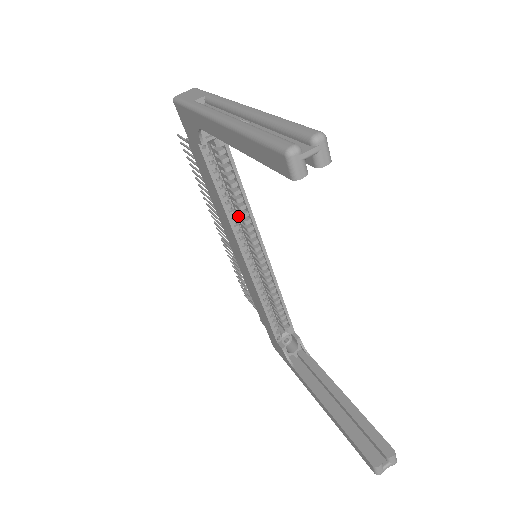
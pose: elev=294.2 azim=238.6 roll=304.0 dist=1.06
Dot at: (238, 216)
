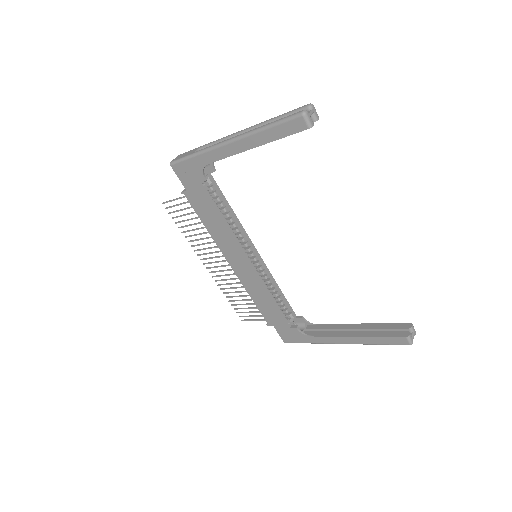
Dot at: occluded
